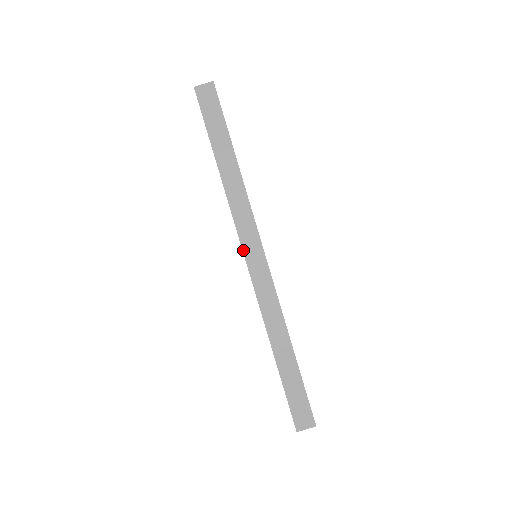
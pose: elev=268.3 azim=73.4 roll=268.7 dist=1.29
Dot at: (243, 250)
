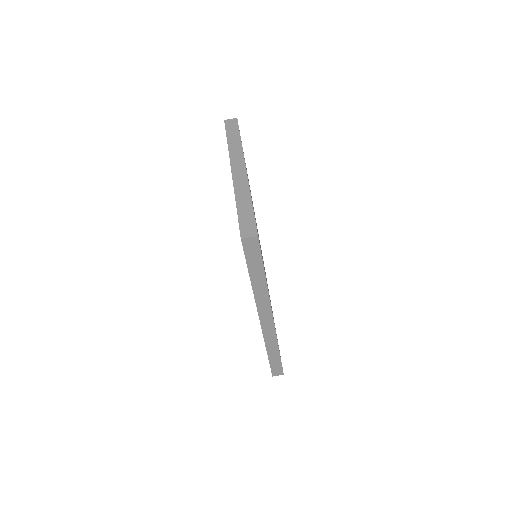
Dot at: (259, 318)
